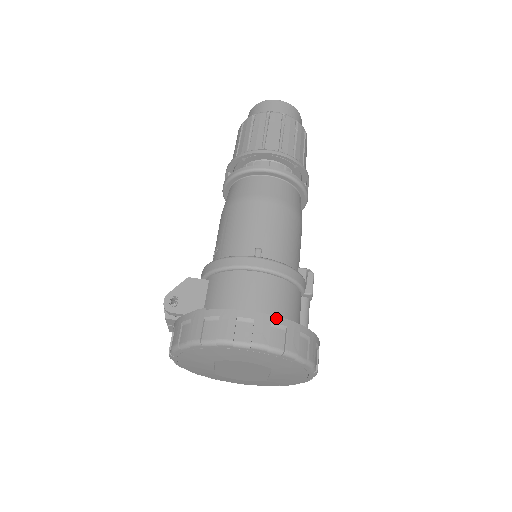
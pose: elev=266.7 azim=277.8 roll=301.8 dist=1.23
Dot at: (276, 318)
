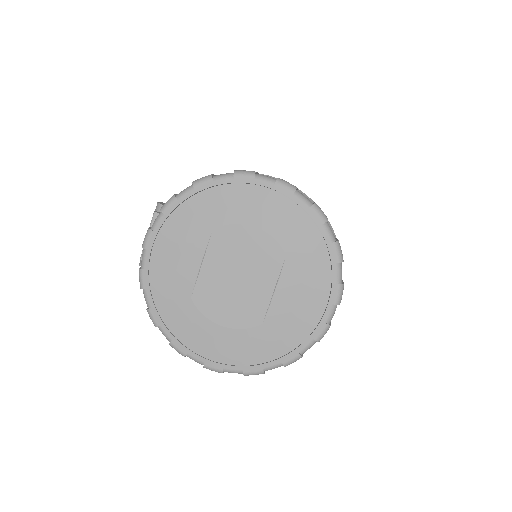
Dot at: (302, 192)
